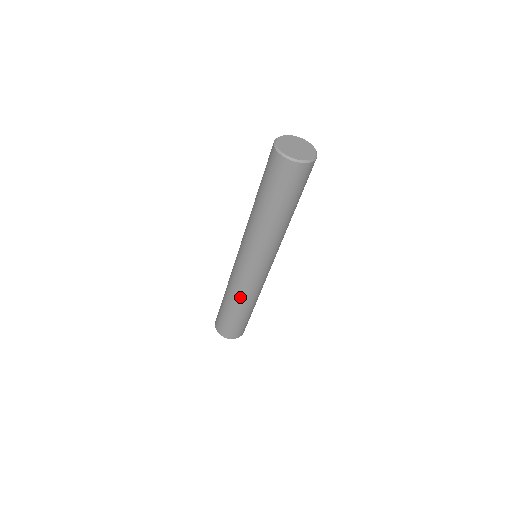
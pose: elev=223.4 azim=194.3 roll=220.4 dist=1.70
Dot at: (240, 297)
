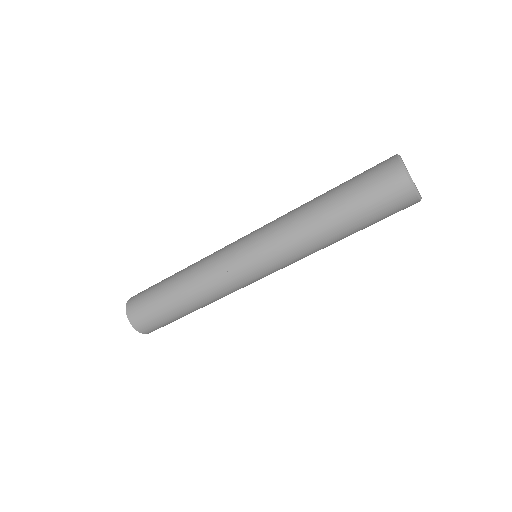
Dot at: (216, 300)
